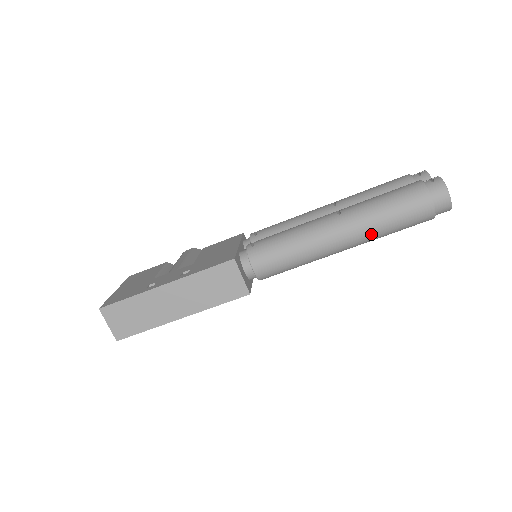
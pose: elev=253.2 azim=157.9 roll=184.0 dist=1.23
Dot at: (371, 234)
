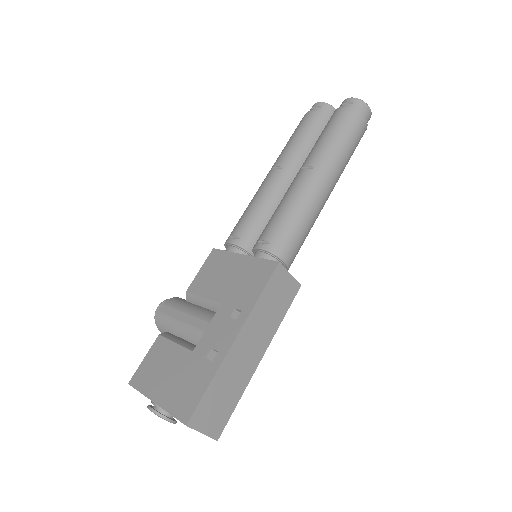
Dot at: (342, 170)
